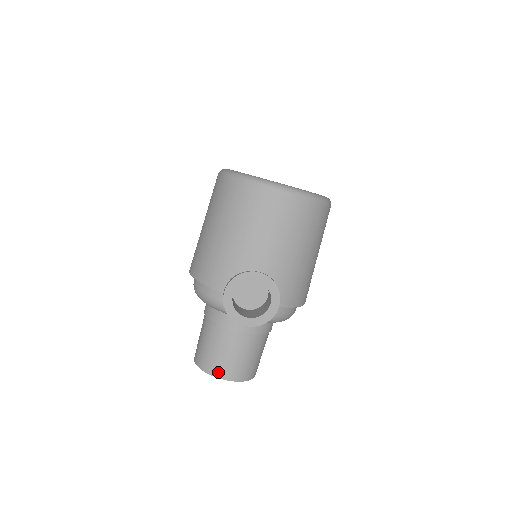
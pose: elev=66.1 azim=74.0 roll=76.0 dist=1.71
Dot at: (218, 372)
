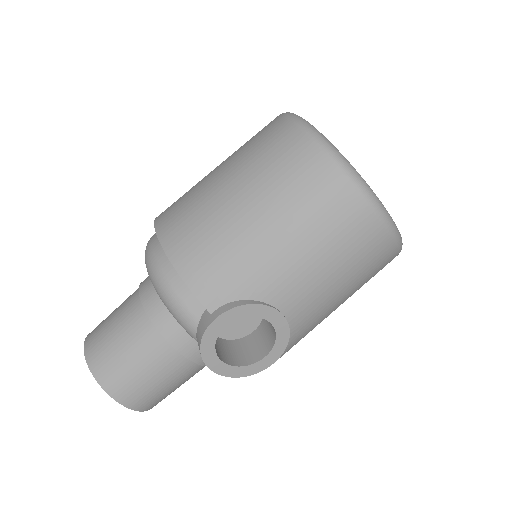
Dot at: (120, 393)
